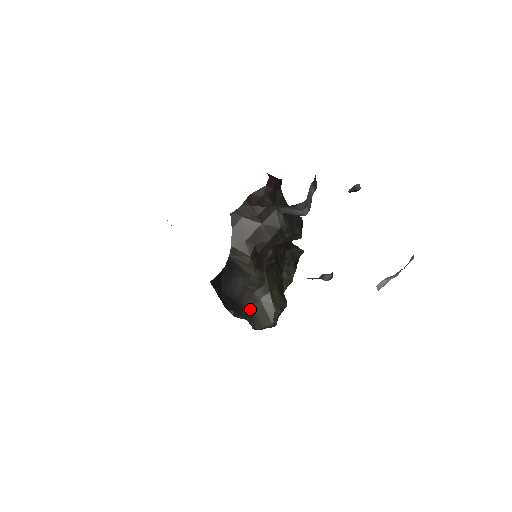
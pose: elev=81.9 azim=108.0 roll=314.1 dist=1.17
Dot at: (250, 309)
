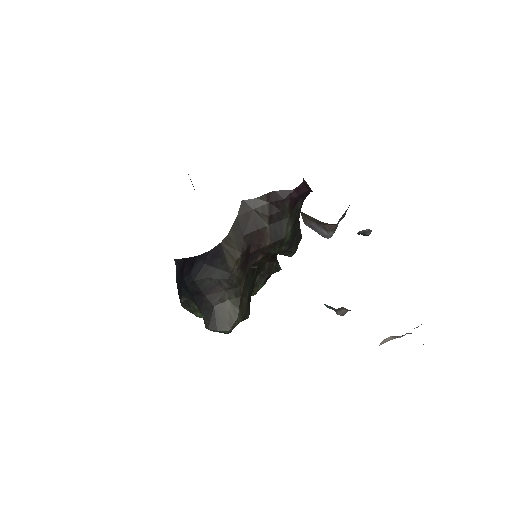
Dot at: (212, 306)
